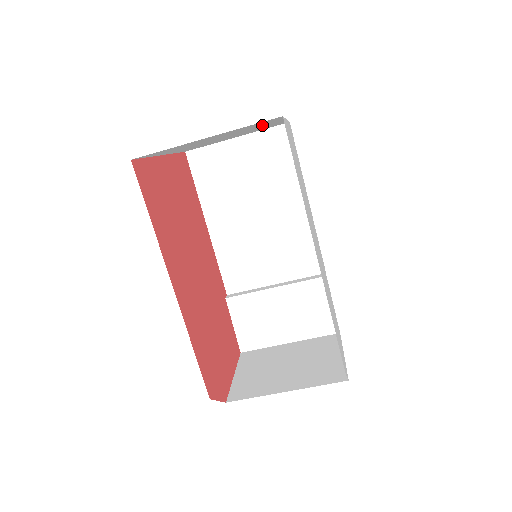
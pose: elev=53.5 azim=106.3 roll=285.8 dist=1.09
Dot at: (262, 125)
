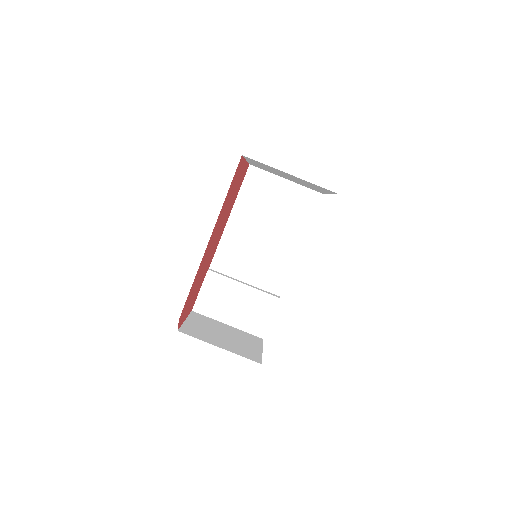
Dot at: occluded
